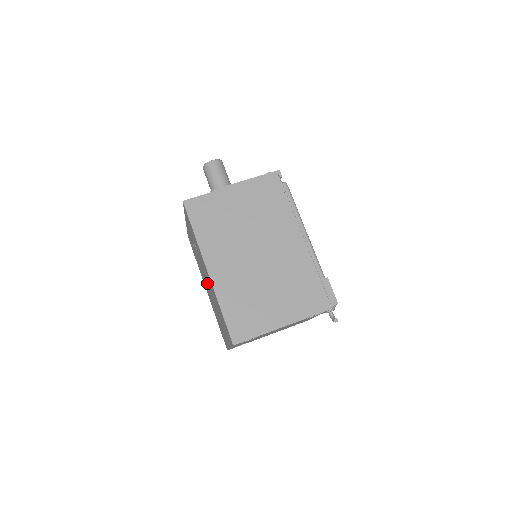
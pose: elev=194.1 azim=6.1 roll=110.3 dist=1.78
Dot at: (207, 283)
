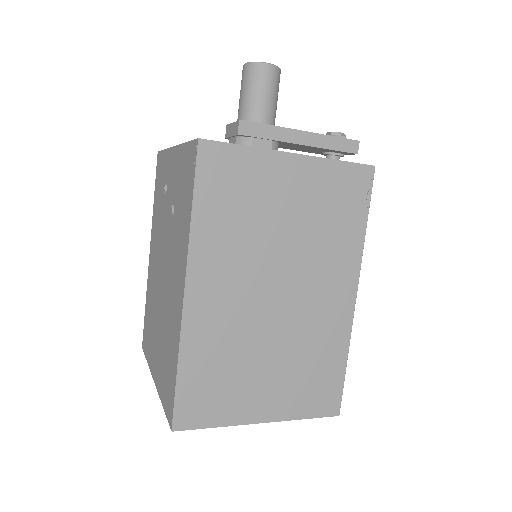
Dot at: (163, 270)
